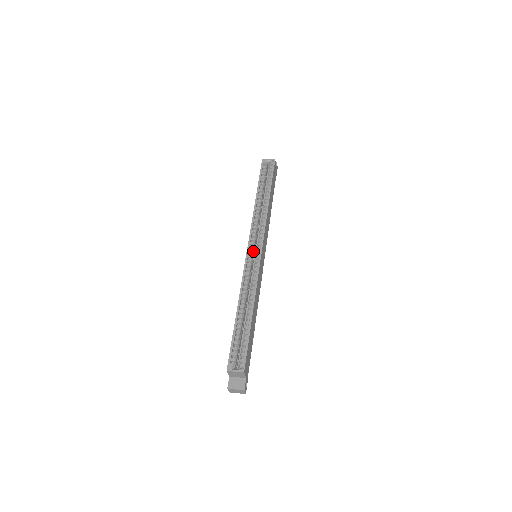
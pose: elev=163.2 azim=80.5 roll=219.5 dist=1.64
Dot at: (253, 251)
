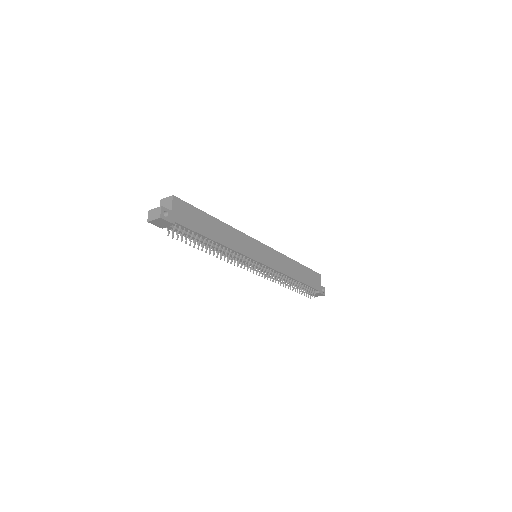
Dot at: occluded
